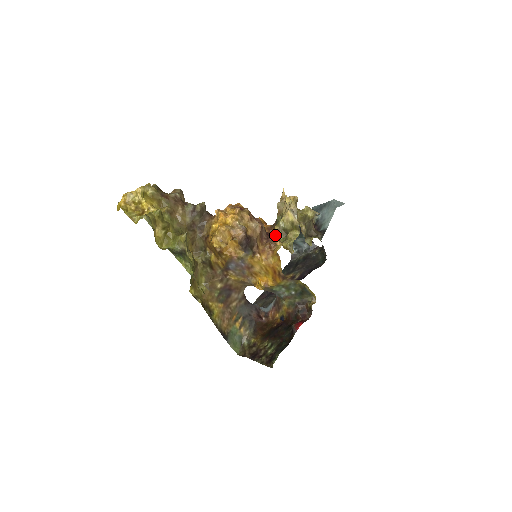
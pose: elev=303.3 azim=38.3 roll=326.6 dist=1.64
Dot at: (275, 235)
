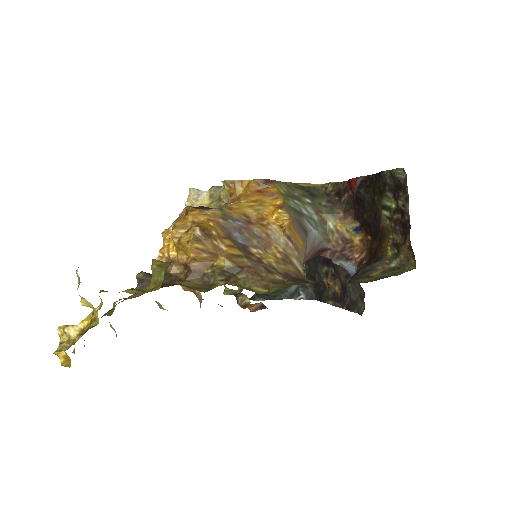
Dot at: occluded
